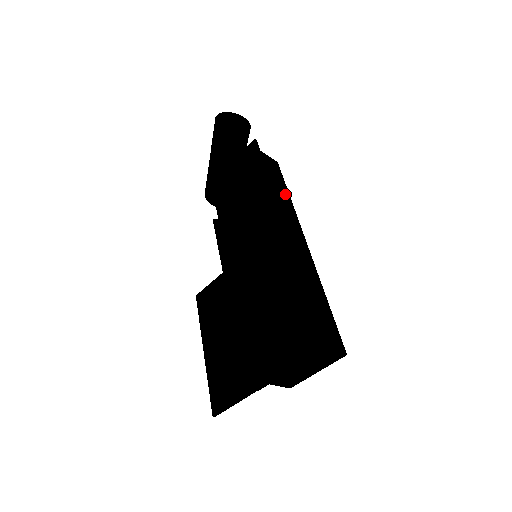
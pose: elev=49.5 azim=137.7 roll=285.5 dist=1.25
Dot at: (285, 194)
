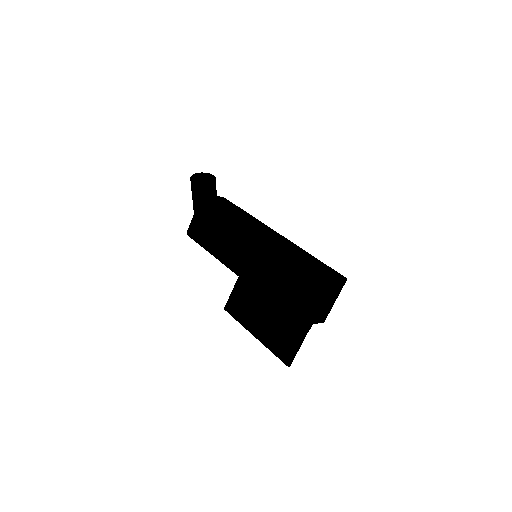
Dot at: (245, 213)
